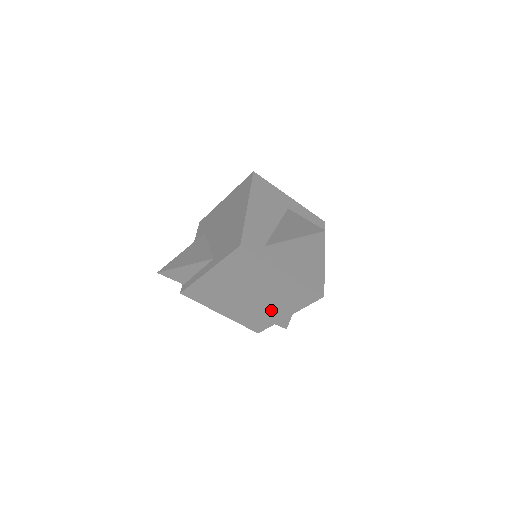
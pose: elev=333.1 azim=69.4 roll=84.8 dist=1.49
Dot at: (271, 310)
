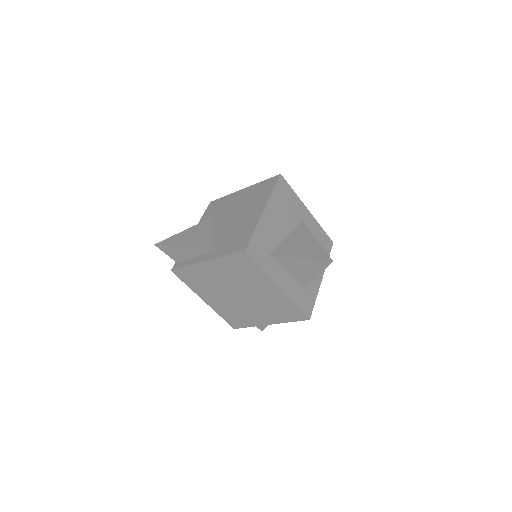
Dot at: (254, 314)
